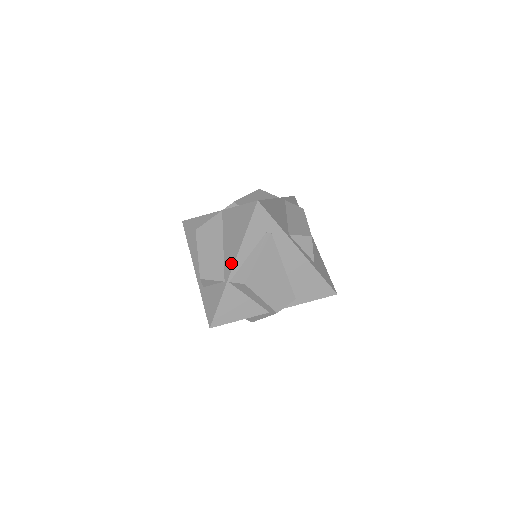
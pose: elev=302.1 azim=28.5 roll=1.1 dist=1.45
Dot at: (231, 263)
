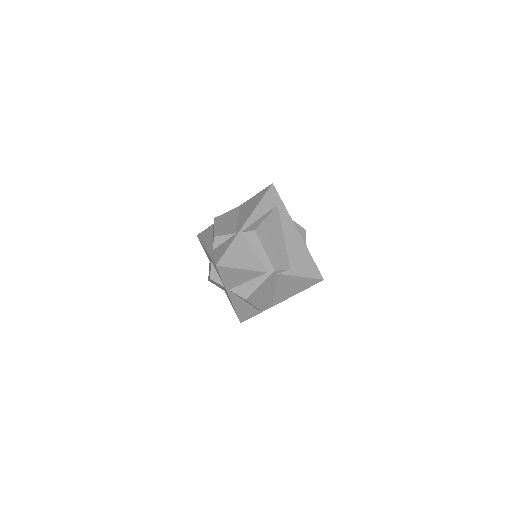
Dot at: (245, 221)
